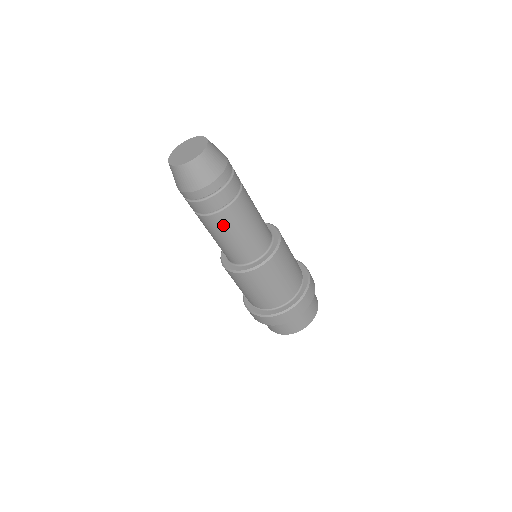
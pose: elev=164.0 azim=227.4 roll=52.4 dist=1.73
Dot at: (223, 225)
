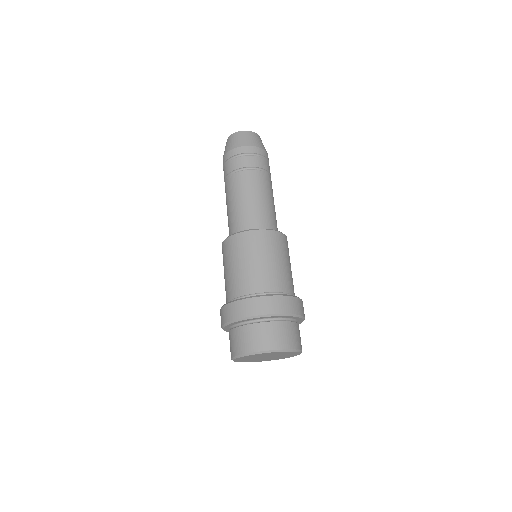
Dot at: (258, 182)
